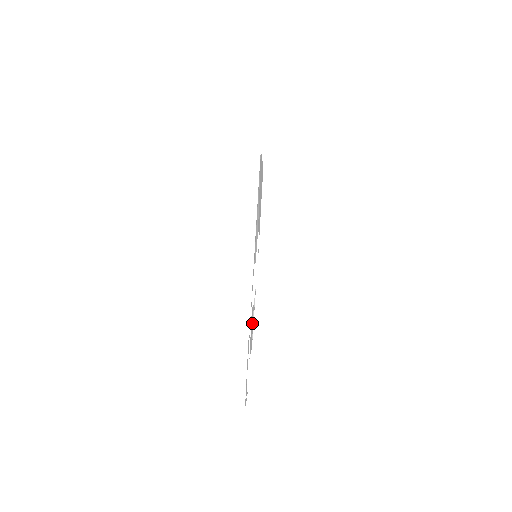
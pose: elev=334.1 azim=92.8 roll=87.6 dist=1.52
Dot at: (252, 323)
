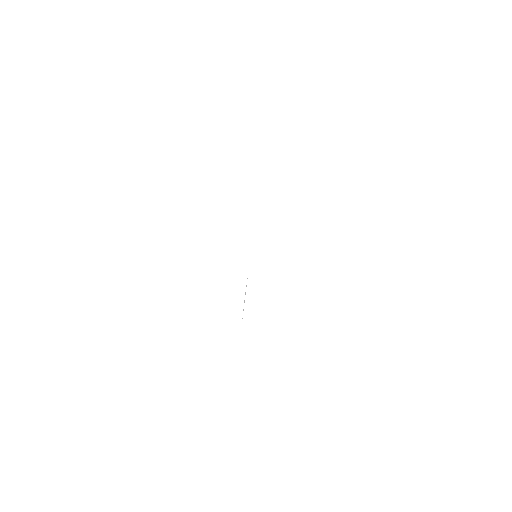
Dot at: occluded
